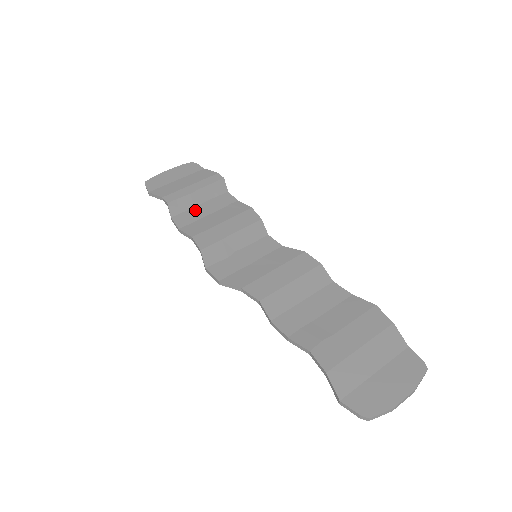
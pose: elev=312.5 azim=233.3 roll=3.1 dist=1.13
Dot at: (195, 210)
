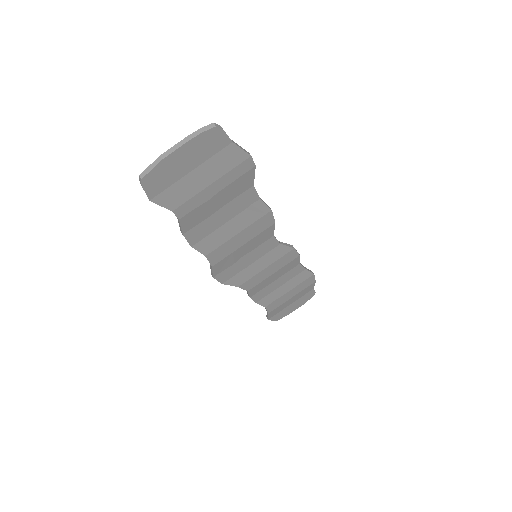
Dot at: (211, 220)
